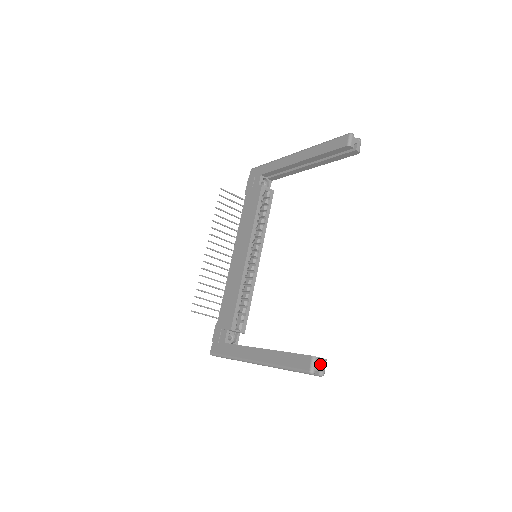
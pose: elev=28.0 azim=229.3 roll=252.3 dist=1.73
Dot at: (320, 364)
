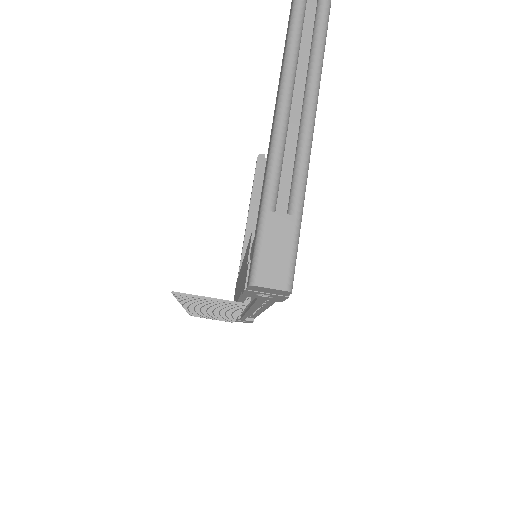
Dot at: out of frame
